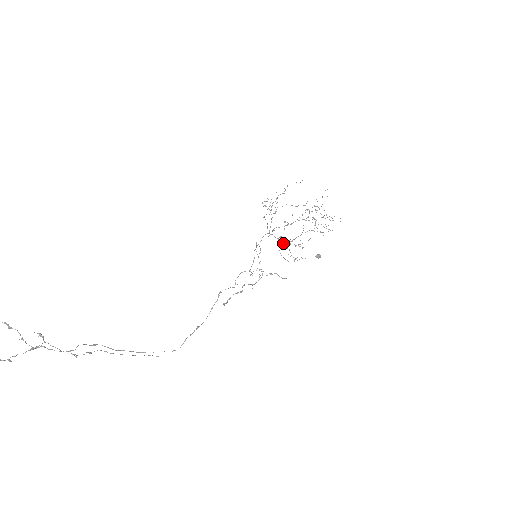
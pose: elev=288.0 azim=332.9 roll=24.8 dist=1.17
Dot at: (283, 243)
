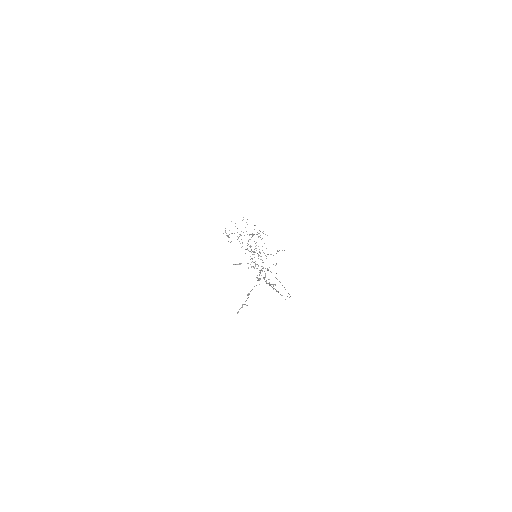
Dot at: (251, 258)
